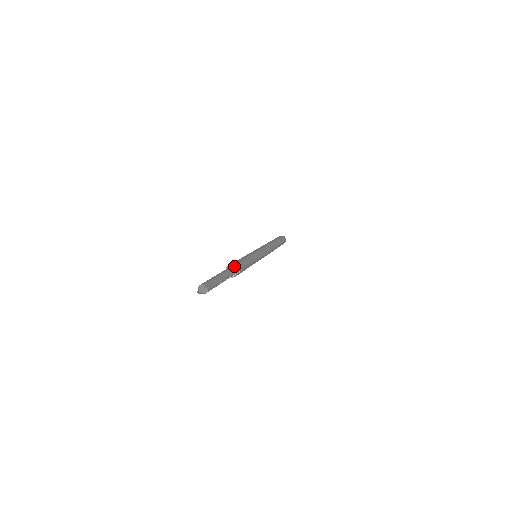
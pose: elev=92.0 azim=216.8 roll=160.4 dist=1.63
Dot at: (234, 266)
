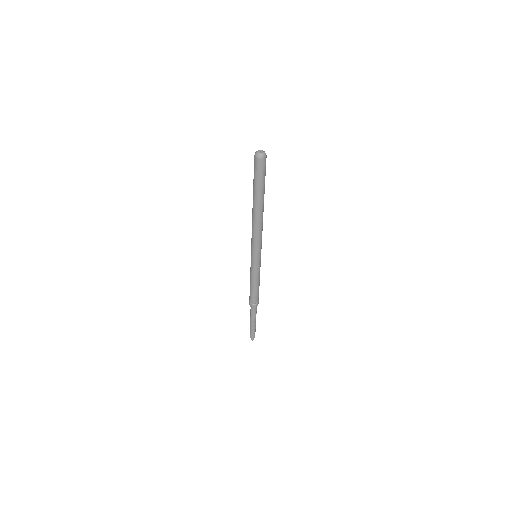
Dot at: (252, 307)
